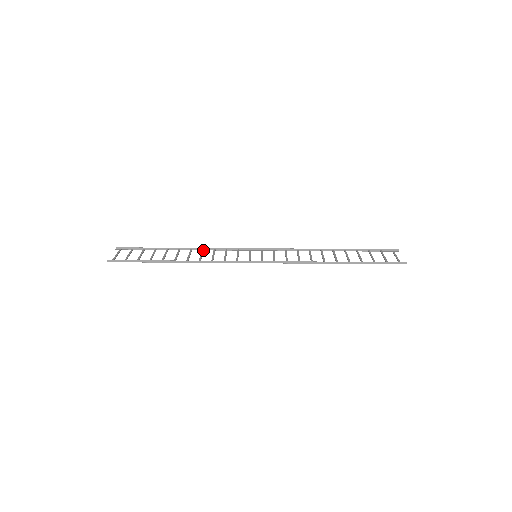
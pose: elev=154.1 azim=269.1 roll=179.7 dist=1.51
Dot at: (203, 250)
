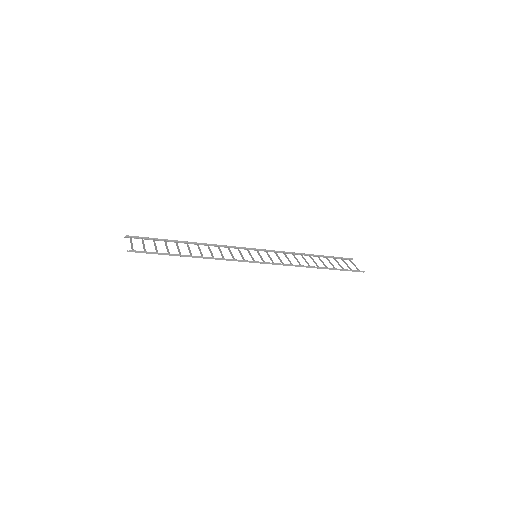
Dot at: occluded
